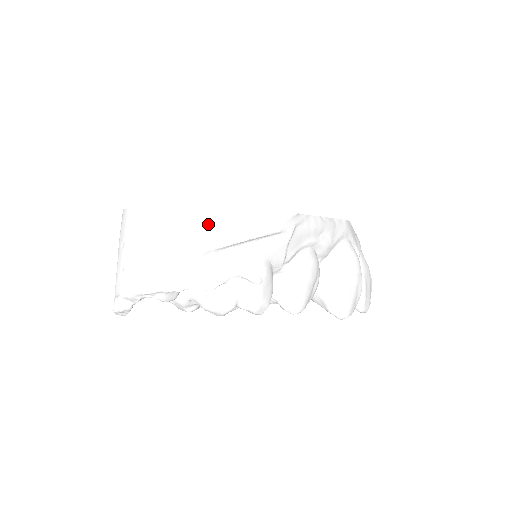
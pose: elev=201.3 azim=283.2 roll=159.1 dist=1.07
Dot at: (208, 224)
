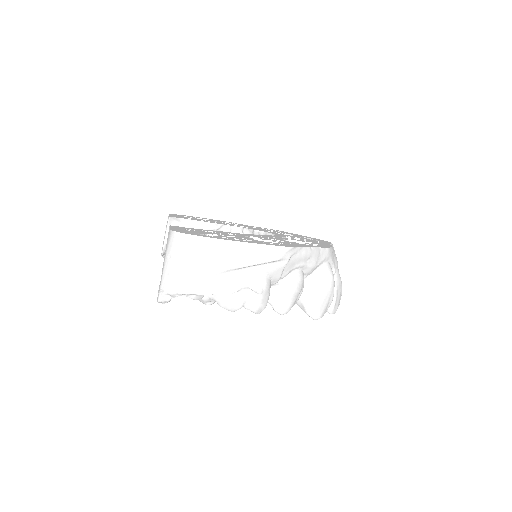
Dot at: (232, 251)
